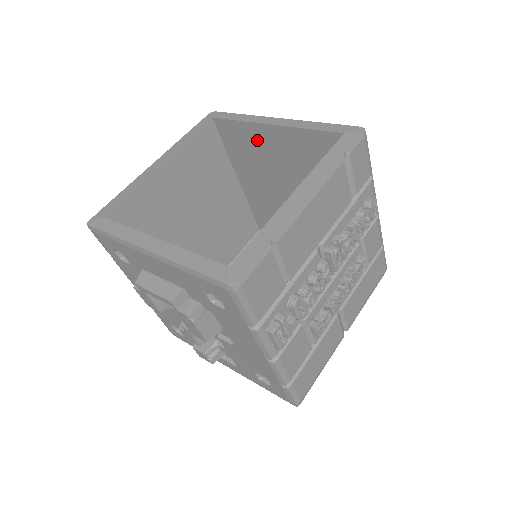
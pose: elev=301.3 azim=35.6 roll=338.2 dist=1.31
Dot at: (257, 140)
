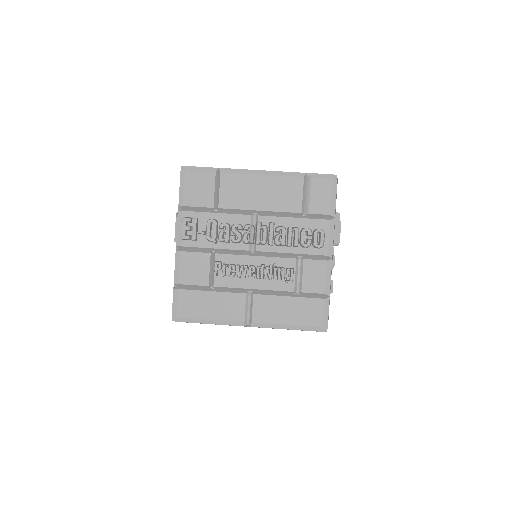
Dot at: occluded
